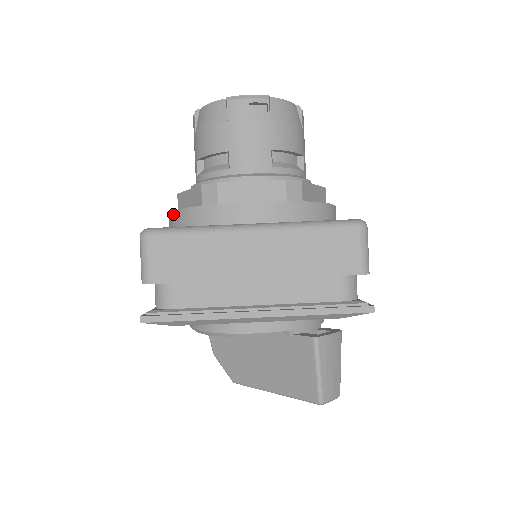
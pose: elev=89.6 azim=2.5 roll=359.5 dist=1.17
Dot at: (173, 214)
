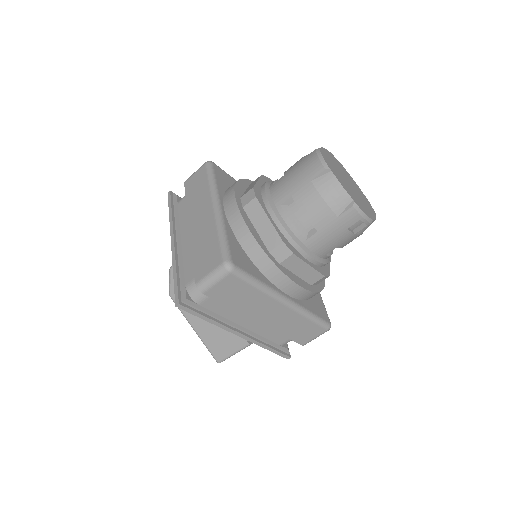
Dot at: (245, 229)
